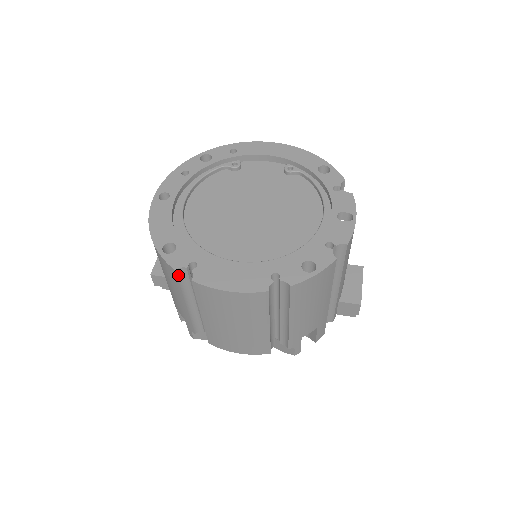
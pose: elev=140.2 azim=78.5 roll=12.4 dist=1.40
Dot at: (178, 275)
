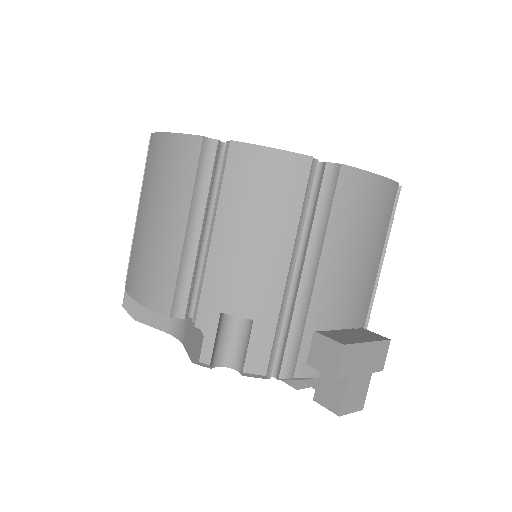
Dot at: occluded
